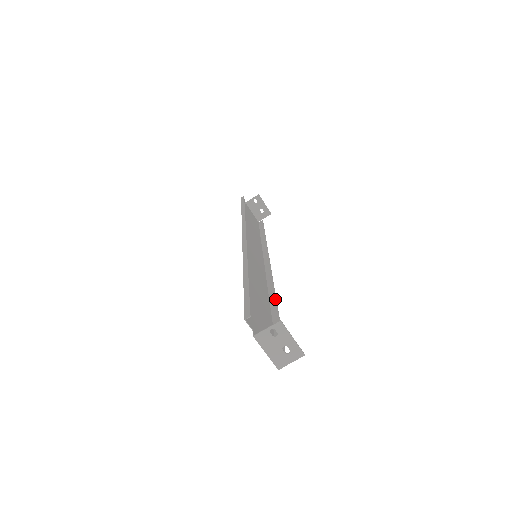
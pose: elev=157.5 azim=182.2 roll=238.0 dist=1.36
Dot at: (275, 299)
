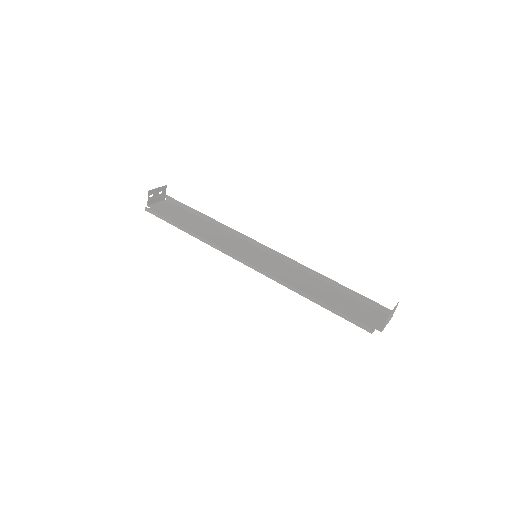
Dot at: (314, 272)
